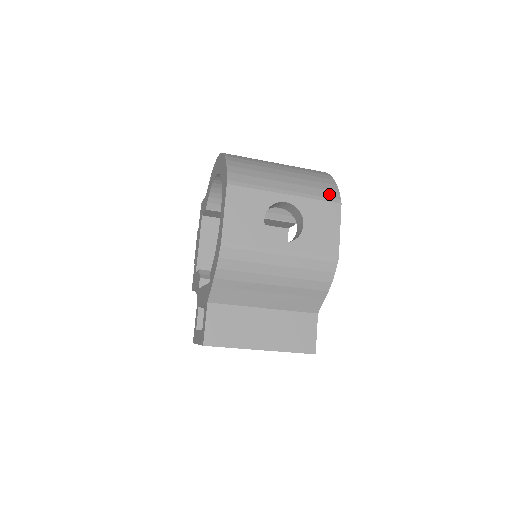
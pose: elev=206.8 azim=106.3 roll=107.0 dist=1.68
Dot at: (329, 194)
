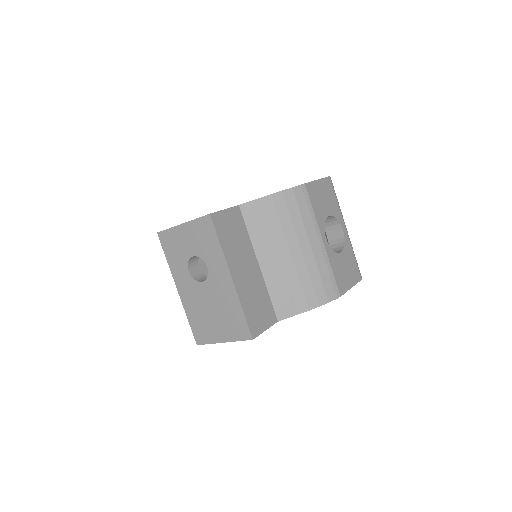
Dot at: occluded
